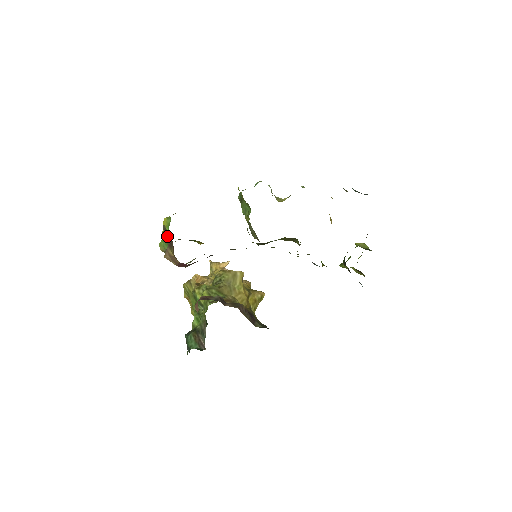
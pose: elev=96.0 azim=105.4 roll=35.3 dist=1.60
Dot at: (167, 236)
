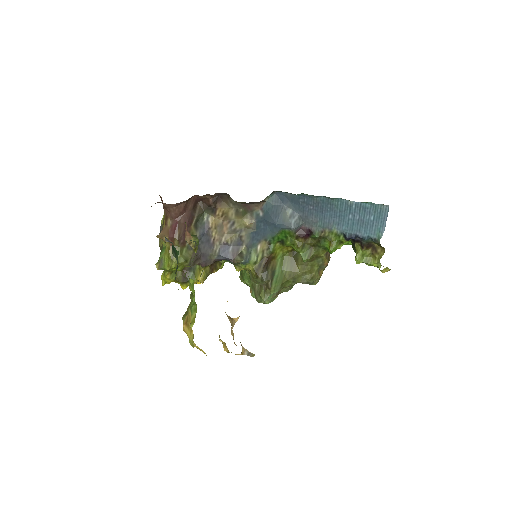
Dot at: (162, 246)
